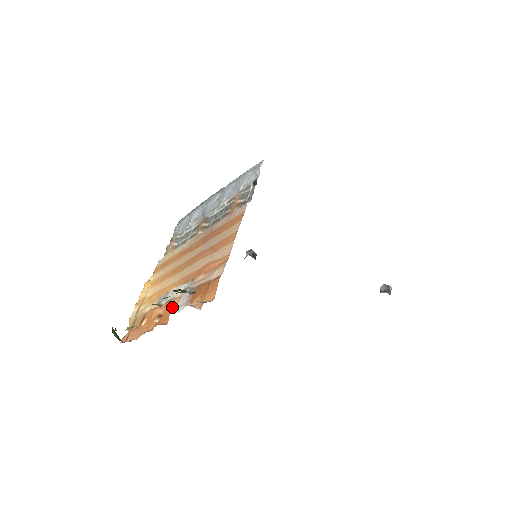
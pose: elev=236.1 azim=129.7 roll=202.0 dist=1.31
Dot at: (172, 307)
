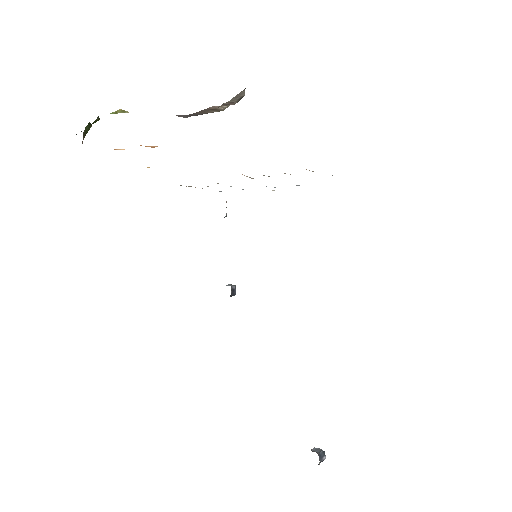
Dot at: occluded
